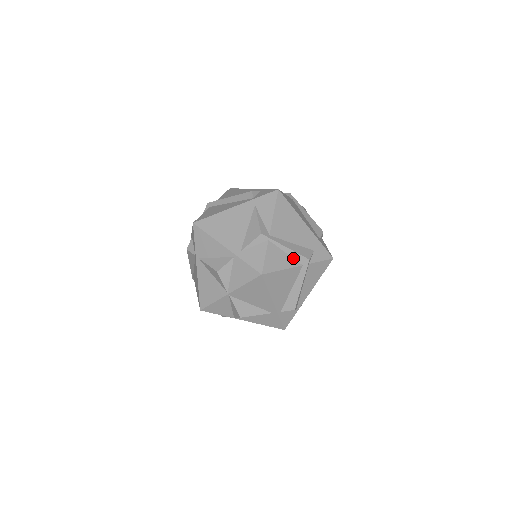
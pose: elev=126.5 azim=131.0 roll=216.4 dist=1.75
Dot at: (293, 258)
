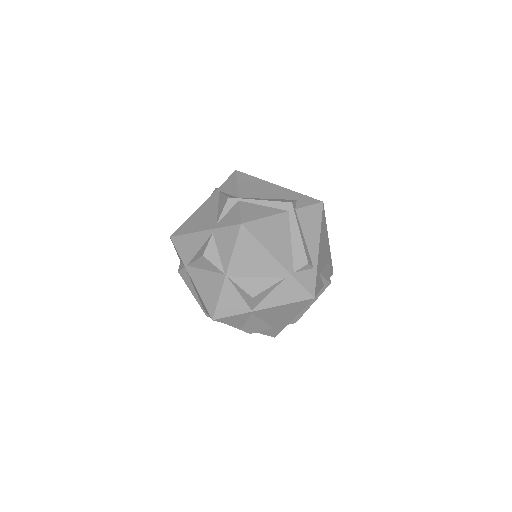
Dot at: (274, 208)
